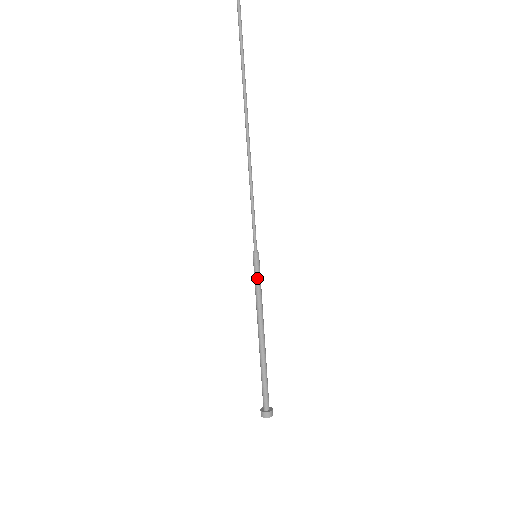
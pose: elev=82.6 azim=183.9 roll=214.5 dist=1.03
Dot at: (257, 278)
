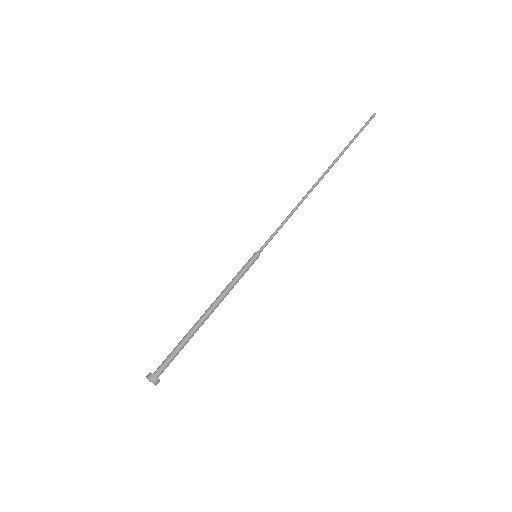
Dot at: (244, 269)
